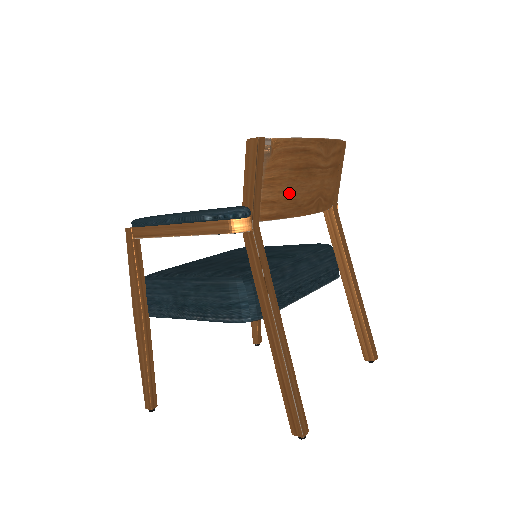
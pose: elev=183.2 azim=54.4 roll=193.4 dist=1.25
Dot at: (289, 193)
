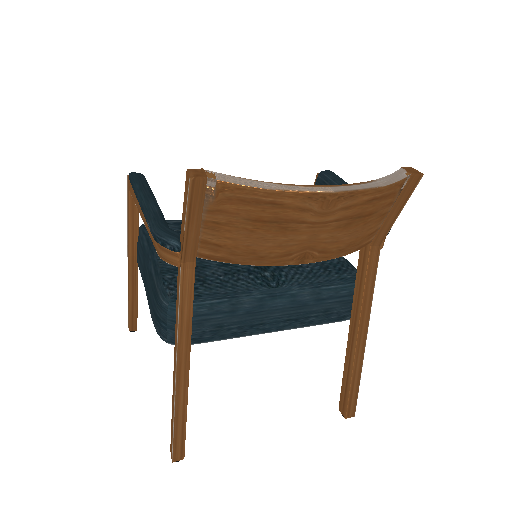
Dot at: (243, 242)
